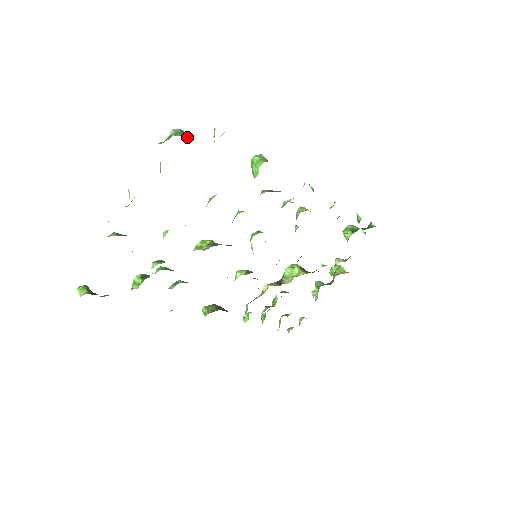
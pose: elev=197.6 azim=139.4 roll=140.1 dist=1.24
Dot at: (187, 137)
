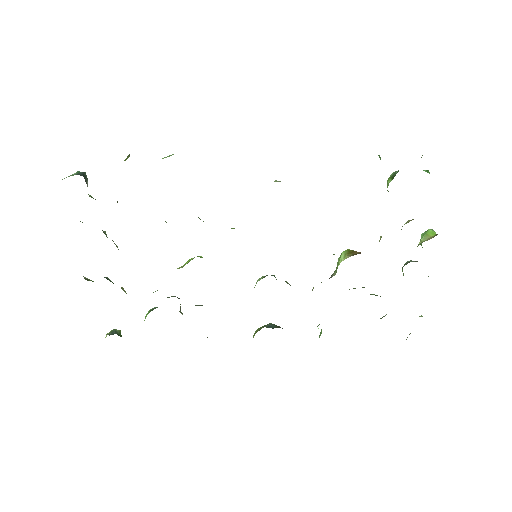
Dot at: occluded
